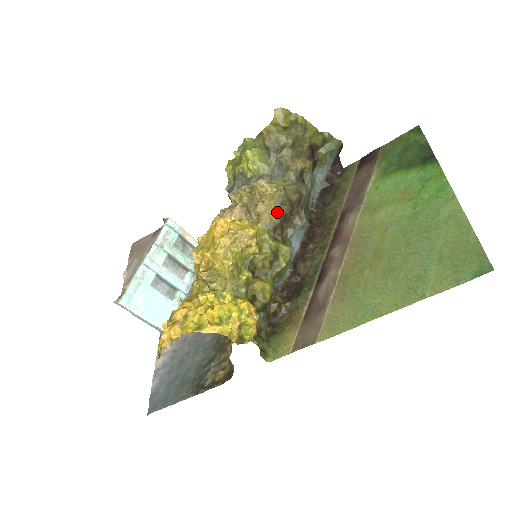
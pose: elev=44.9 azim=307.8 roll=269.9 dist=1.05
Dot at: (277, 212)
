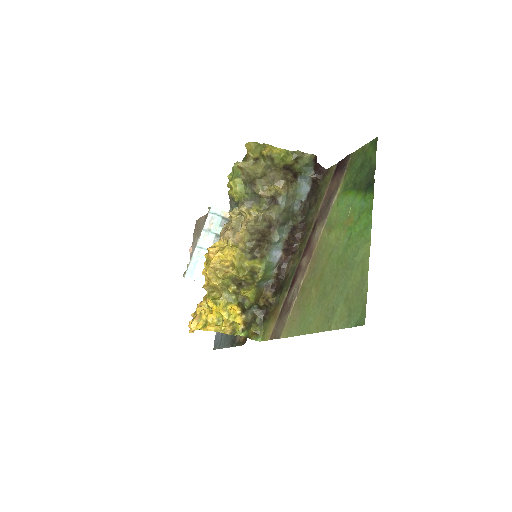
Dot at: (249, 241)
